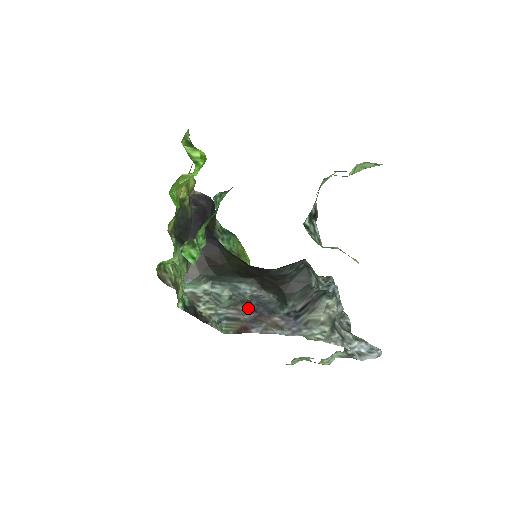
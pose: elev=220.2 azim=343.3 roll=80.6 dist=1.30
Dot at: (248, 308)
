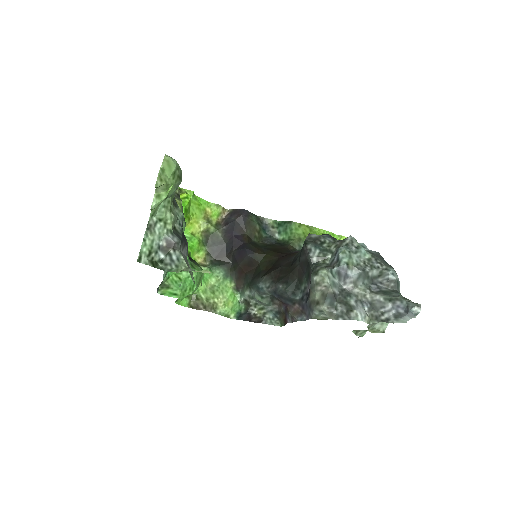
Dot at: (279, 301)
